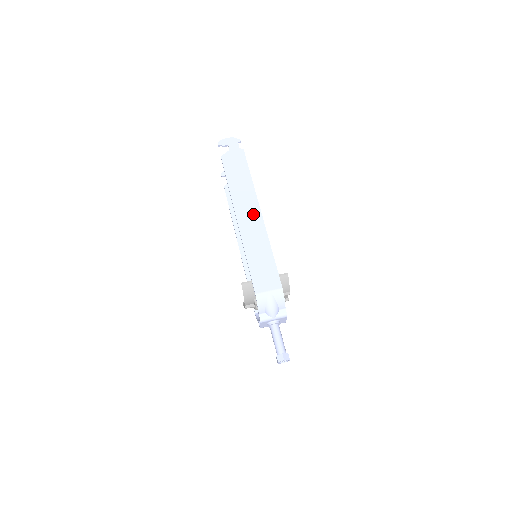
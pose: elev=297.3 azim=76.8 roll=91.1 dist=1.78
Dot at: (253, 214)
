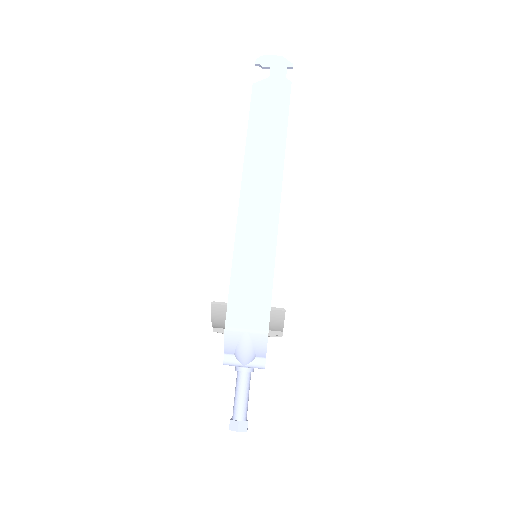
Dot at: (267, 196)
